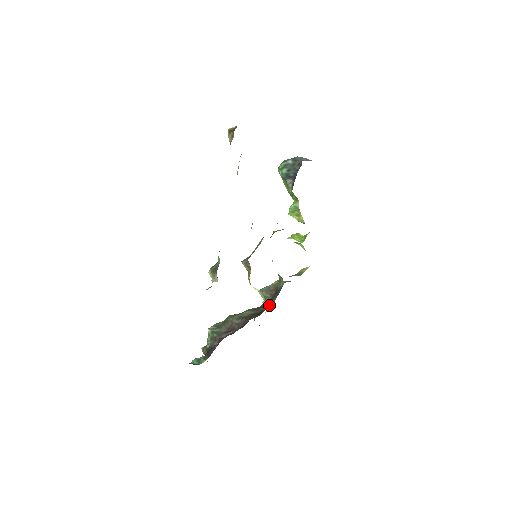
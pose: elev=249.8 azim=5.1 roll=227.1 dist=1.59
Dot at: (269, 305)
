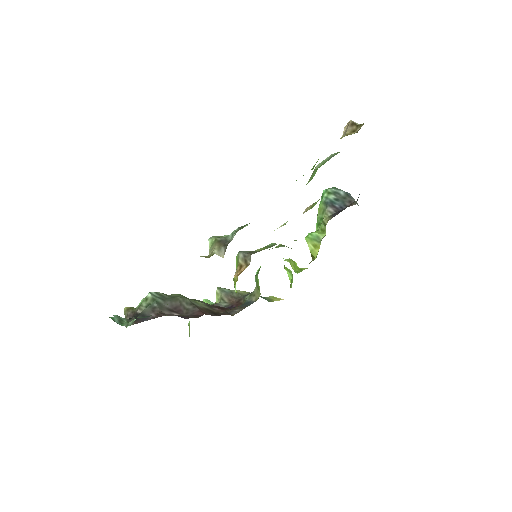
Dot at: (229, 311)
